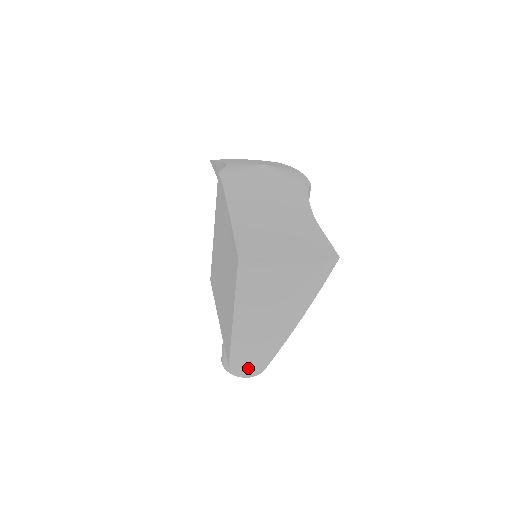
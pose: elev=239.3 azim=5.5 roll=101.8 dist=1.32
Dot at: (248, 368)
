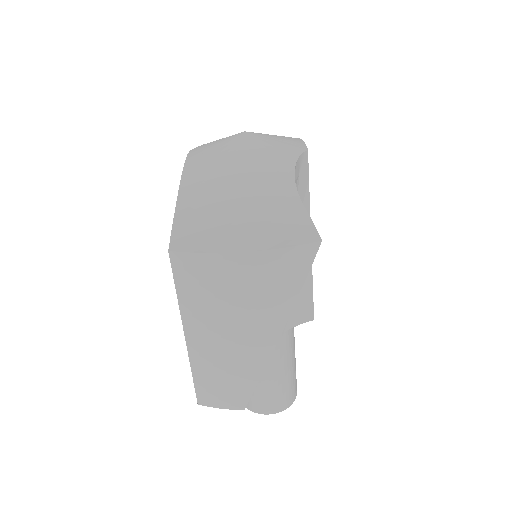
Dot at: (222, 406)
